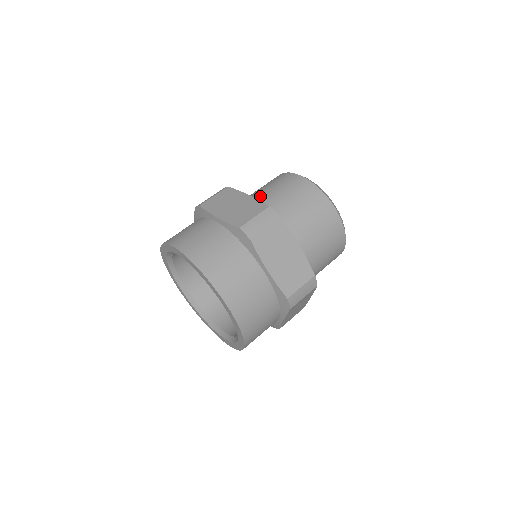
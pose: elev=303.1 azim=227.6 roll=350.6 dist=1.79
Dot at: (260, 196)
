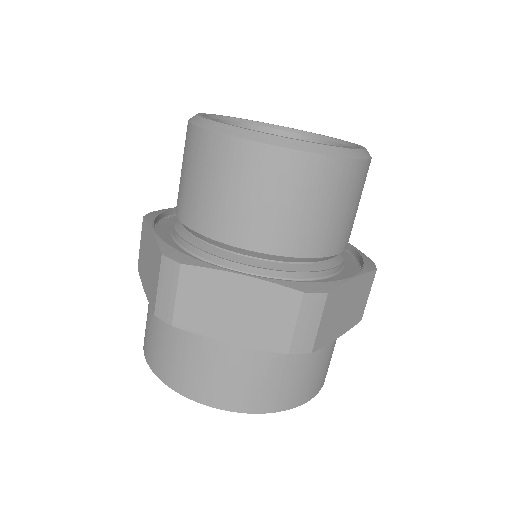
Dot at: (238, 233)
